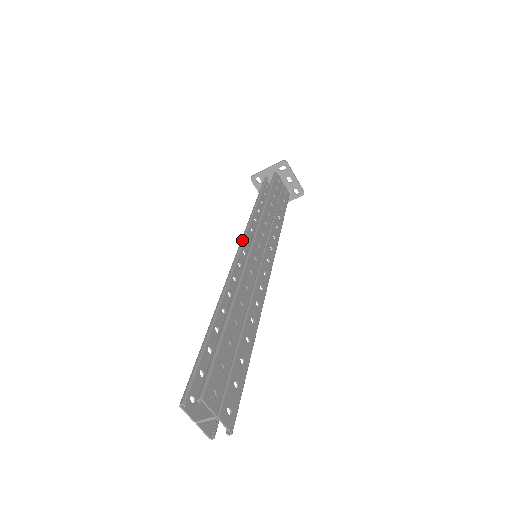
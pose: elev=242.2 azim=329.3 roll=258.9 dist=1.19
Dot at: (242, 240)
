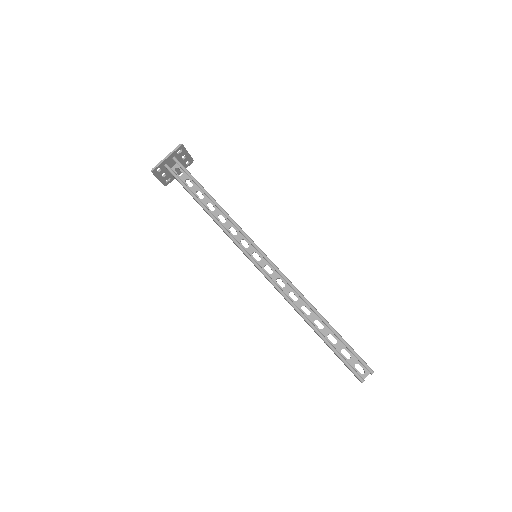
Dot at: (246, 252)
